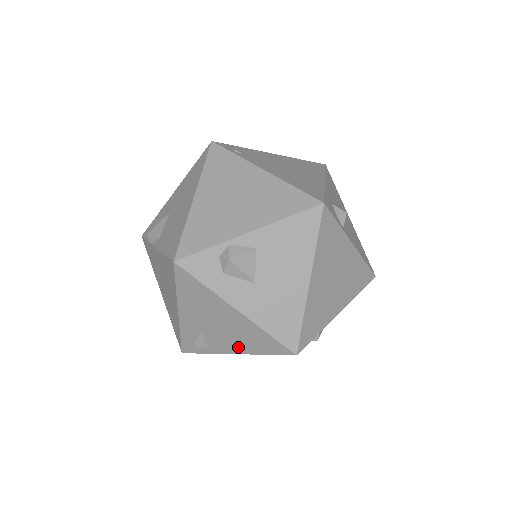
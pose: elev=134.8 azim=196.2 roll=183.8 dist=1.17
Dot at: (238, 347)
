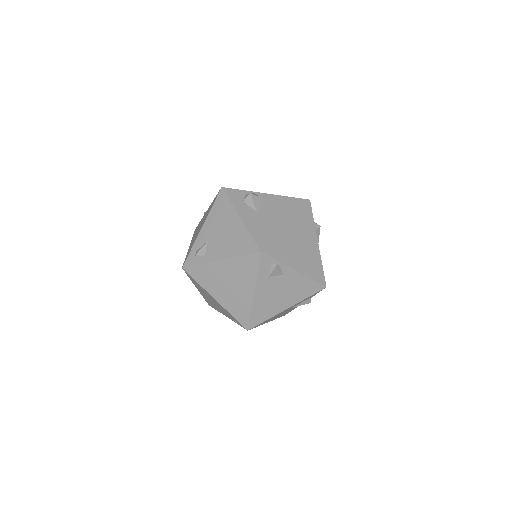
Dot at: (225, 252)
